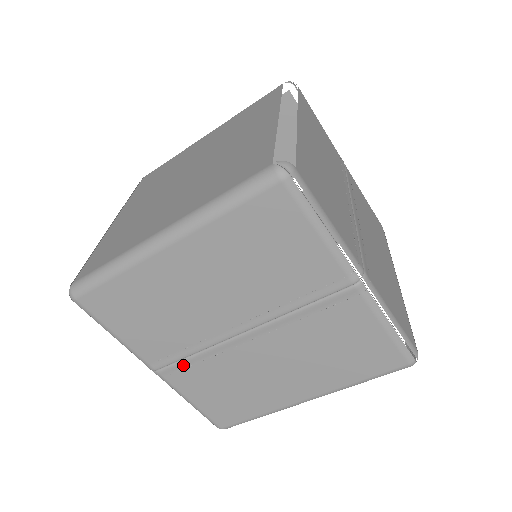
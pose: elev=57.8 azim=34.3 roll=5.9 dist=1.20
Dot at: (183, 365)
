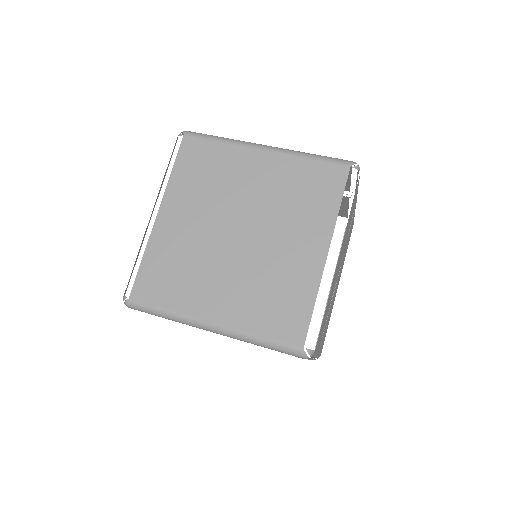
Dot at: occluded
